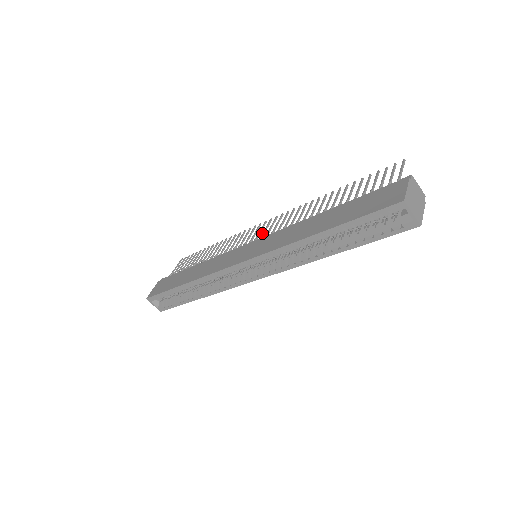
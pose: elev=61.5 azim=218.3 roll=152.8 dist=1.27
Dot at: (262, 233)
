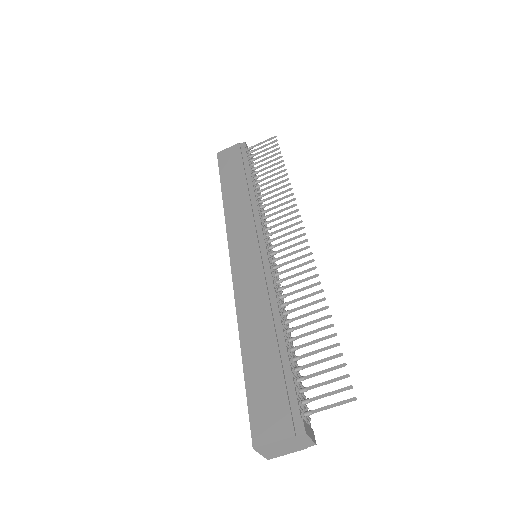
Dot at: occluded
